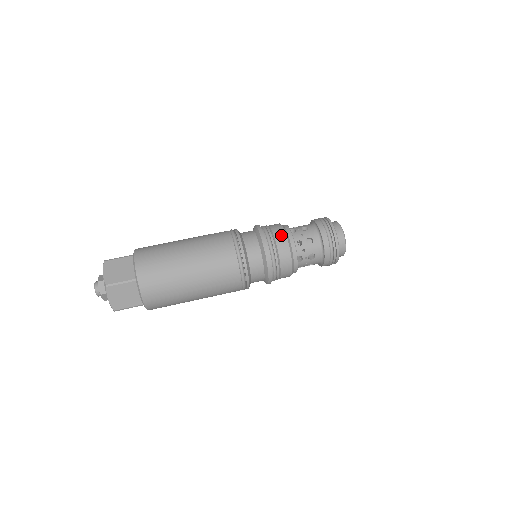
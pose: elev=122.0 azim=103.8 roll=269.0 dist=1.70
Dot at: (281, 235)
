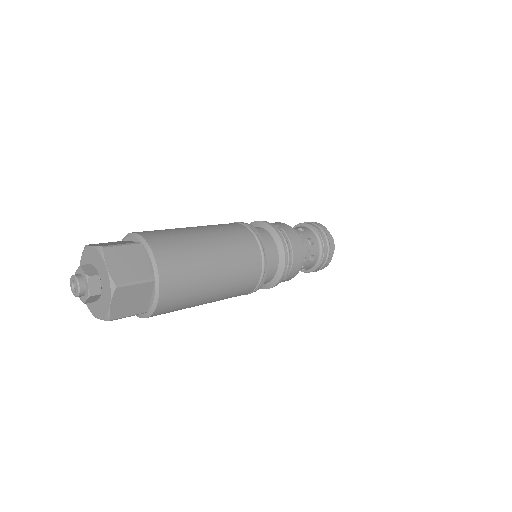
Dot at: occluded
